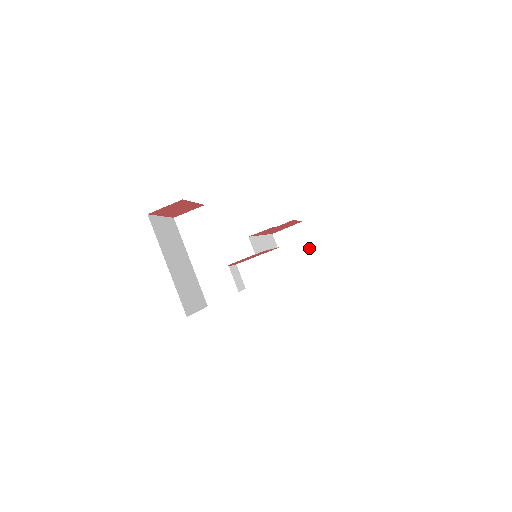
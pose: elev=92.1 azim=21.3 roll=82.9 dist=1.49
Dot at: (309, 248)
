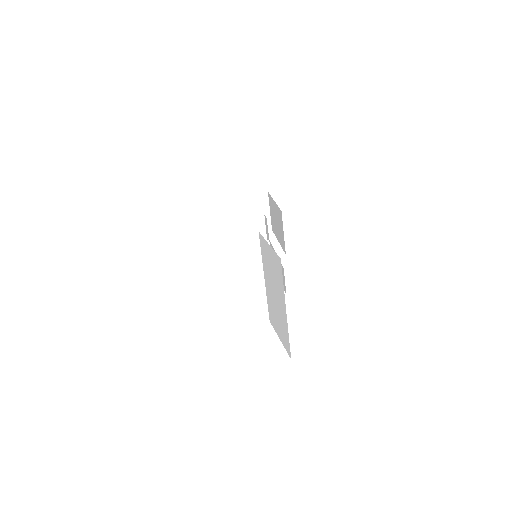
Dot at: occluded
